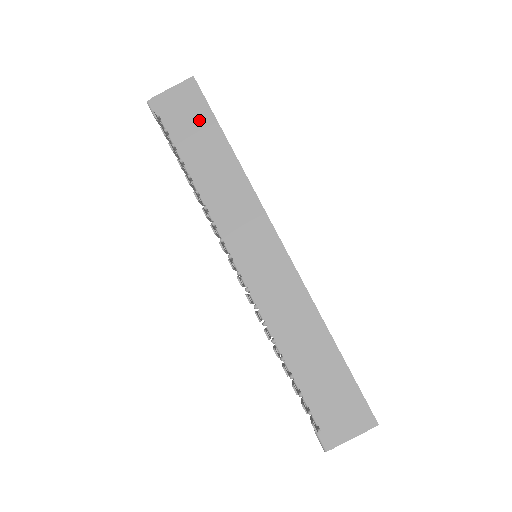
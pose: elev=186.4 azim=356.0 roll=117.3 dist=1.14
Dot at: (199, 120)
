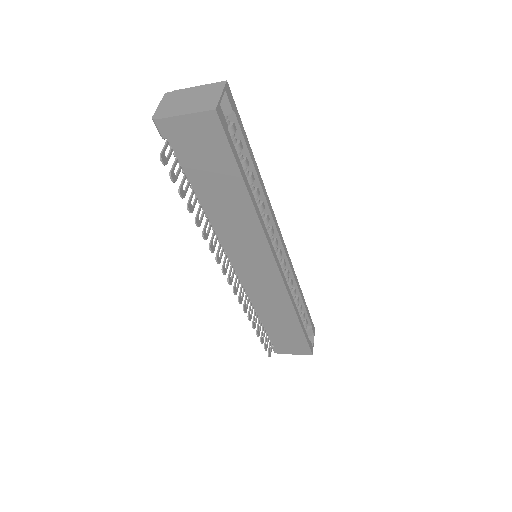
Dot at: (217, 160)
